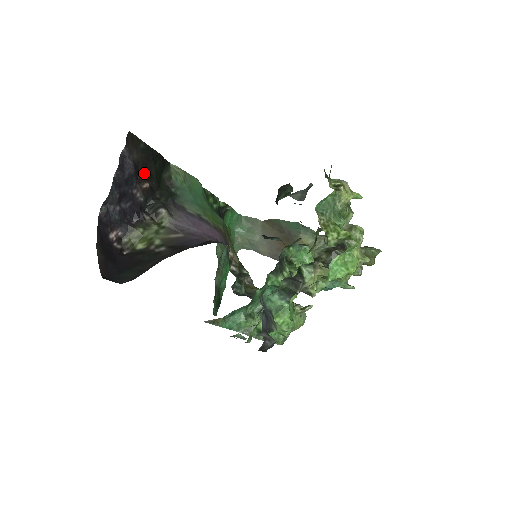
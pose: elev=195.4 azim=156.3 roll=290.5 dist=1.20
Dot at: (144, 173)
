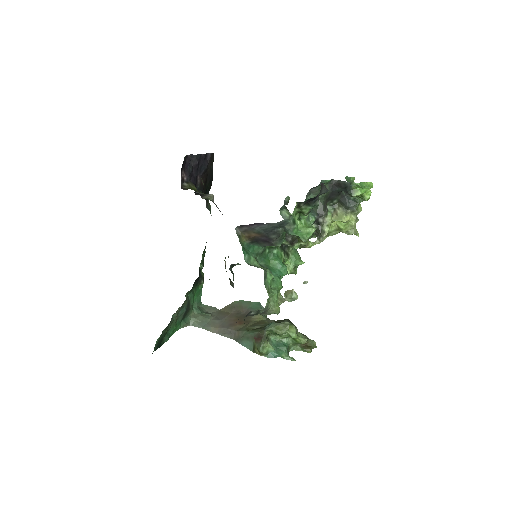
Dot at: (205, 178)
